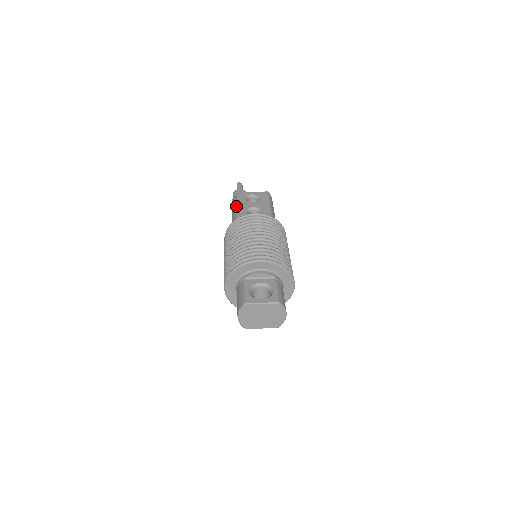
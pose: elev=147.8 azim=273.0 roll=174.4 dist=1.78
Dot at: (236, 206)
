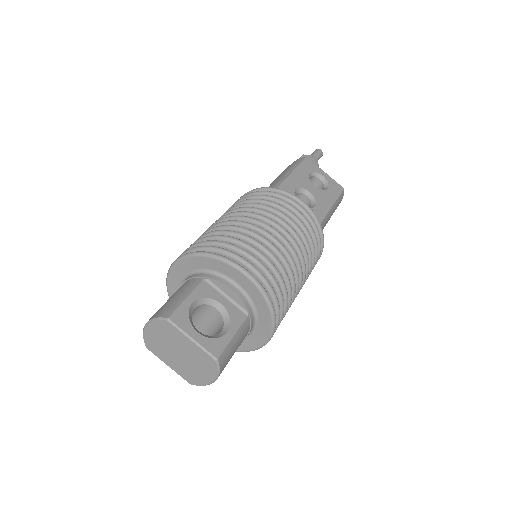
Dot at: (290, 172)
